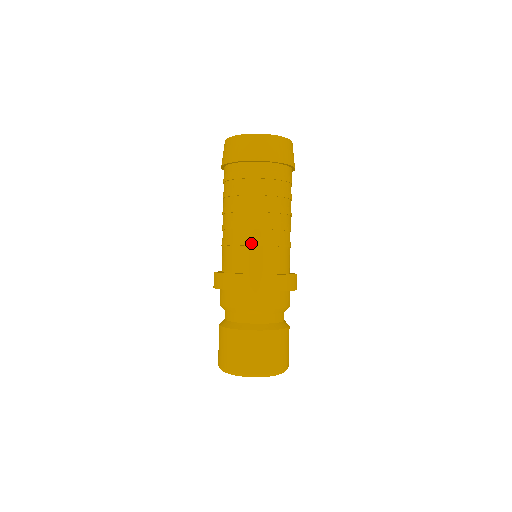
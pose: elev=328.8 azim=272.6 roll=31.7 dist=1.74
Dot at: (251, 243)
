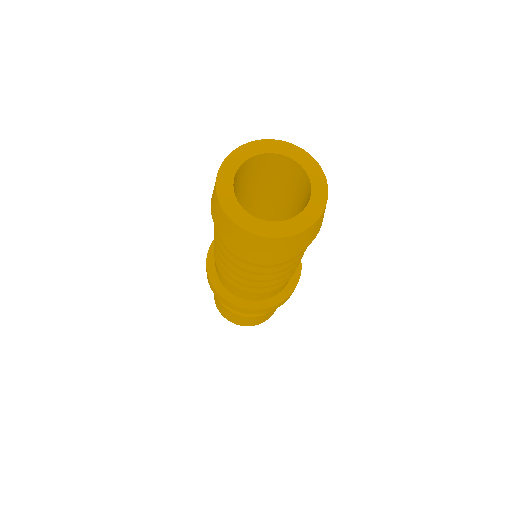
Dot at: (261, 292)
